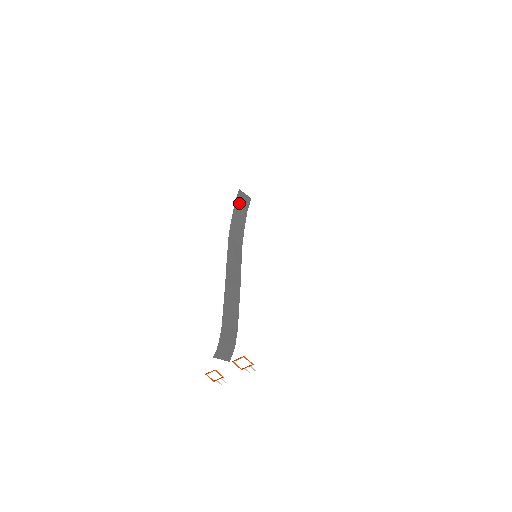
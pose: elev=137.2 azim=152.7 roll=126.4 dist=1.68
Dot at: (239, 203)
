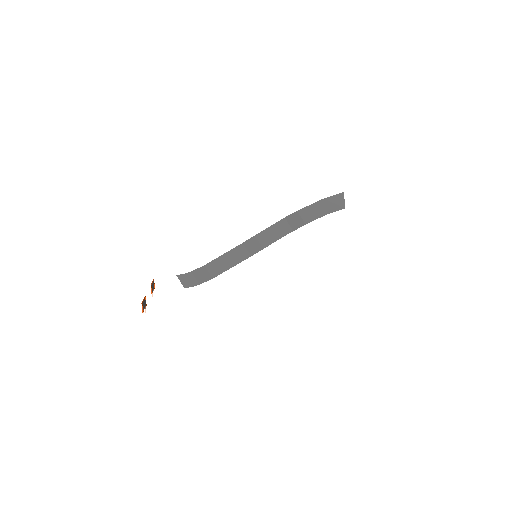
Dot at: (327, 202)
